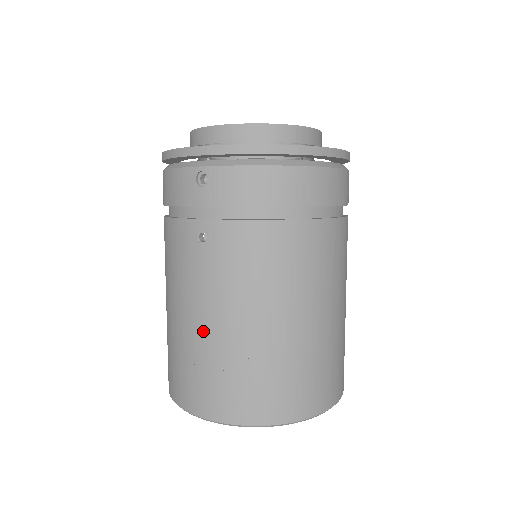
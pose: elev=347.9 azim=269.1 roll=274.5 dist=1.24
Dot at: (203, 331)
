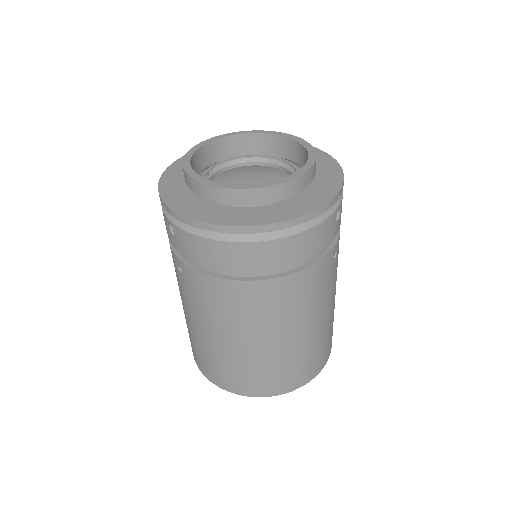
Dot at: (191, 325)
